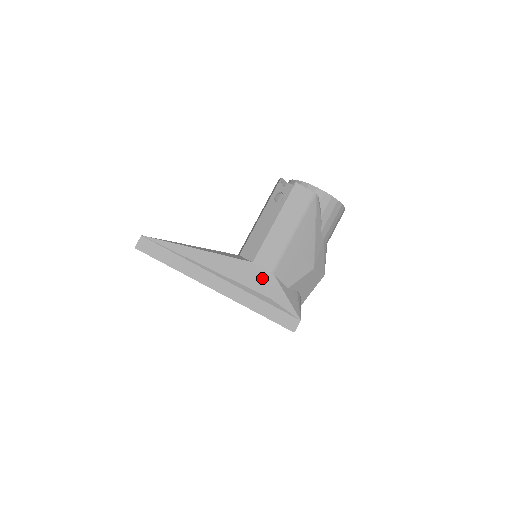
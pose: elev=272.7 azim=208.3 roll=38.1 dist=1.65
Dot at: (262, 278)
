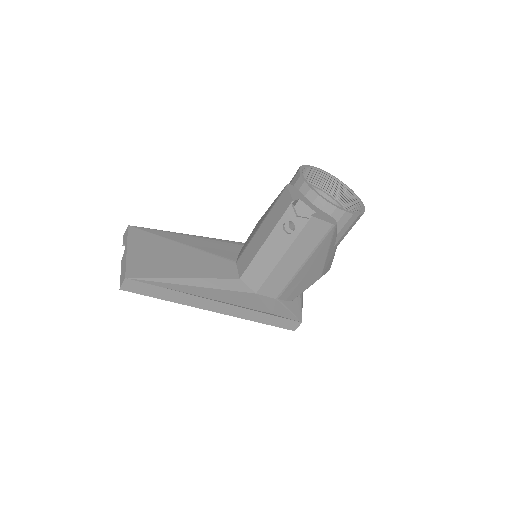
Dot at: (265, 303)
